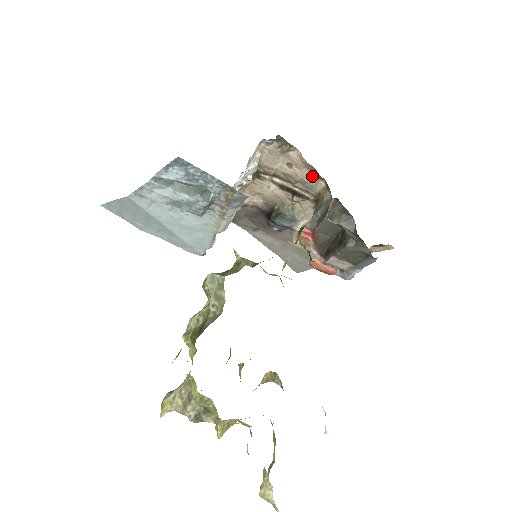
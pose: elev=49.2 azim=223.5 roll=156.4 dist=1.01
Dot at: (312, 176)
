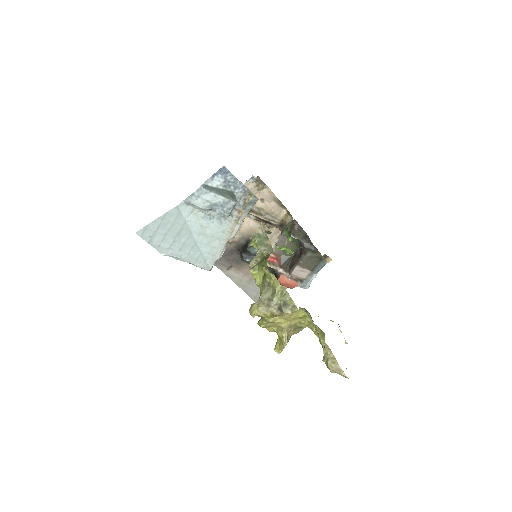
Dot at: (277, 207)
